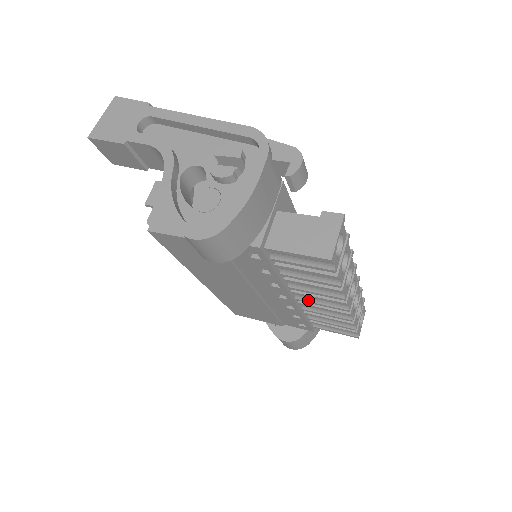
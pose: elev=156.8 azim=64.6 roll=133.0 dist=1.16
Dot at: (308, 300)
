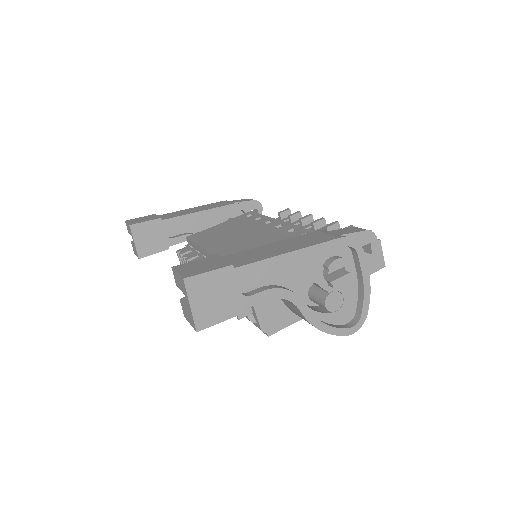
Dot at: occluded
